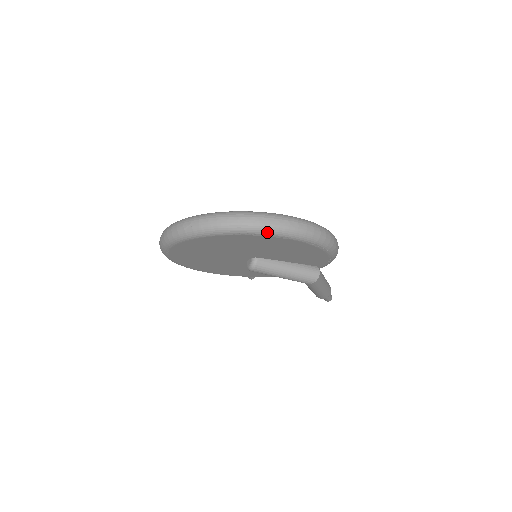
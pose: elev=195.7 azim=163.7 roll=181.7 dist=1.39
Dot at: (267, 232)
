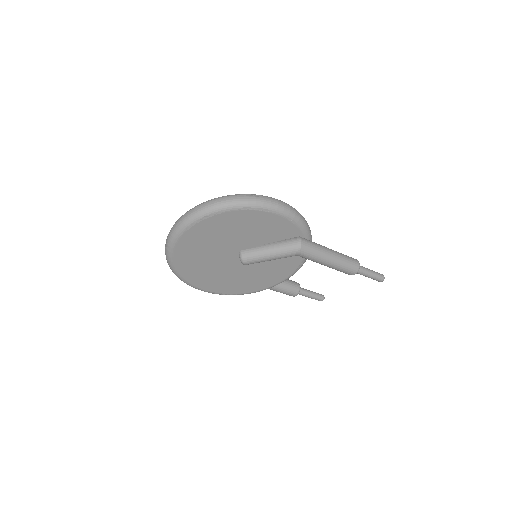
Dot at: (202, 215)
